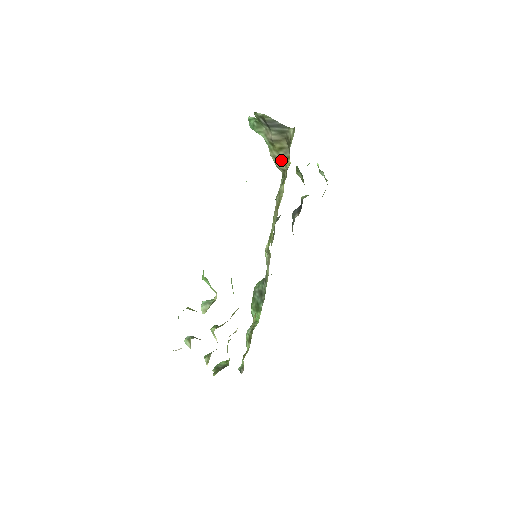
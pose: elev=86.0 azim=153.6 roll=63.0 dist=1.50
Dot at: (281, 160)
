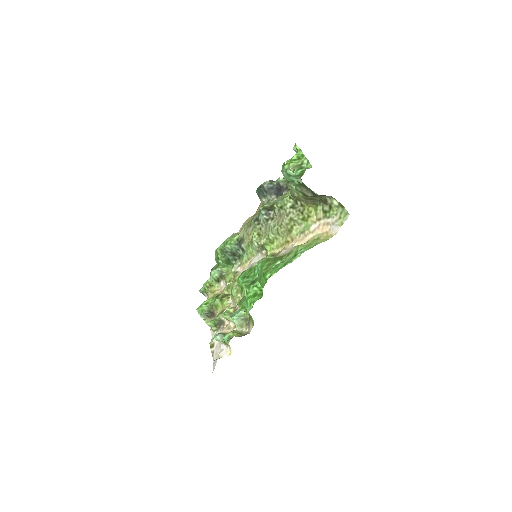
Dot at: (305, 202)
